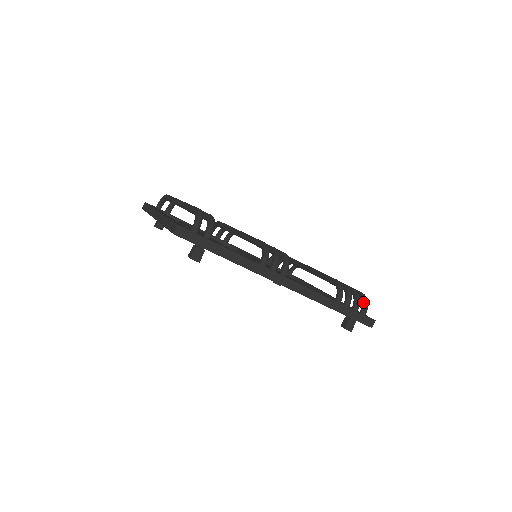
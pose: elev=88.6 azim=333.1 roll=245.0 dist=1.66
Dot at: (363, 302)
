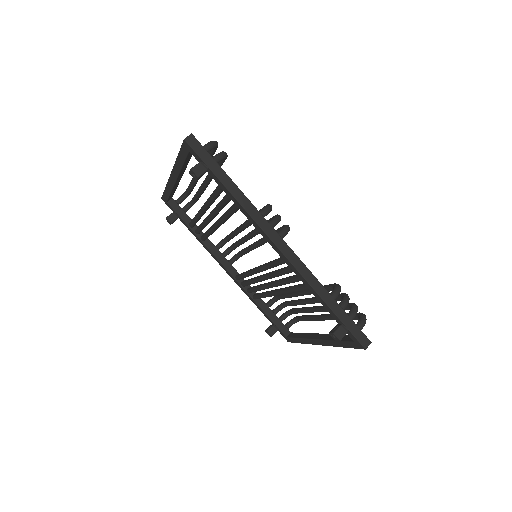
Dot at: (361, 317)
